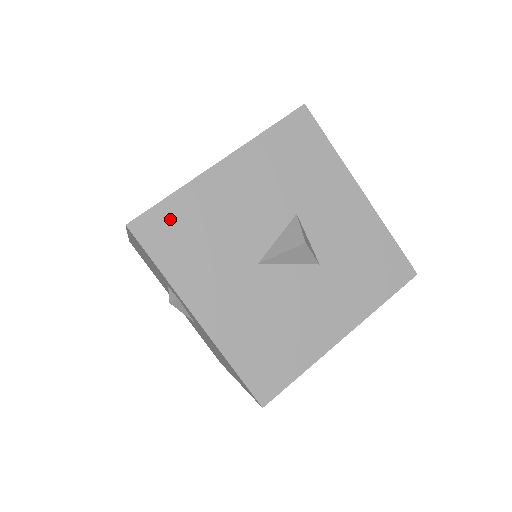
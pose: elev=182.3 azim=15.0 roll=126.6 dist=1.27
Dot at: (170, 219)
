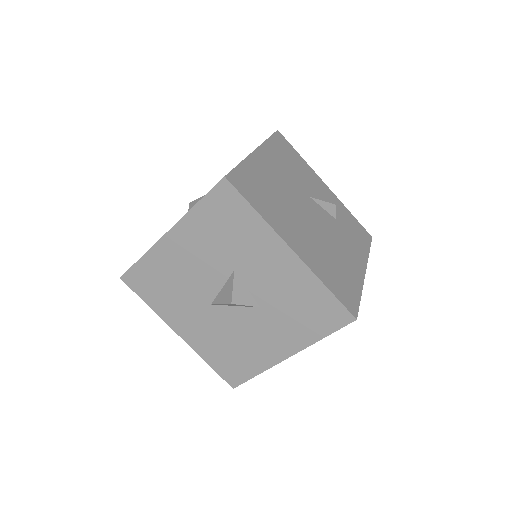
Dot at: (144, 274)
